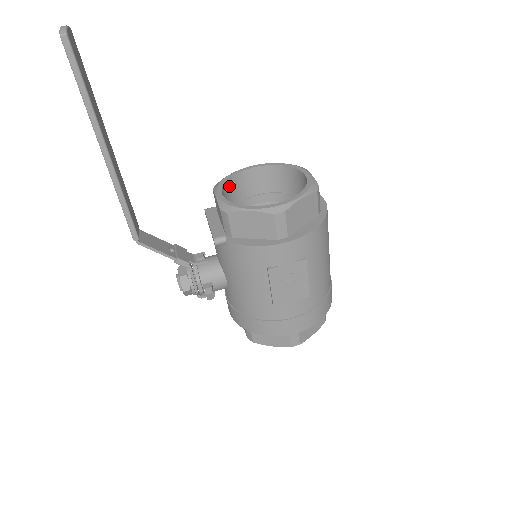
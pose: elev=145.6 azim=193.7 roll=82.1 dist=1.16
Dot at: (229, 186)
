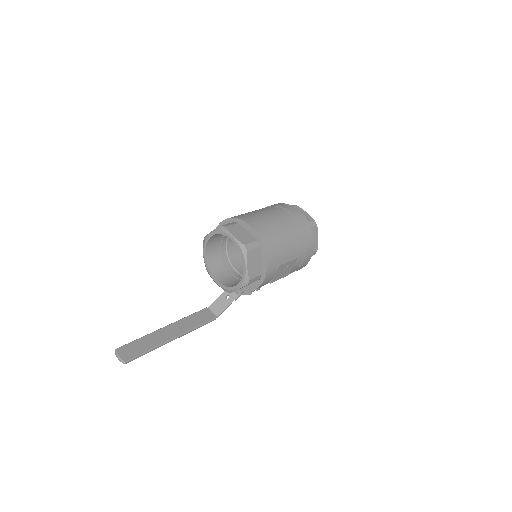
Dot at: (211, 263)
